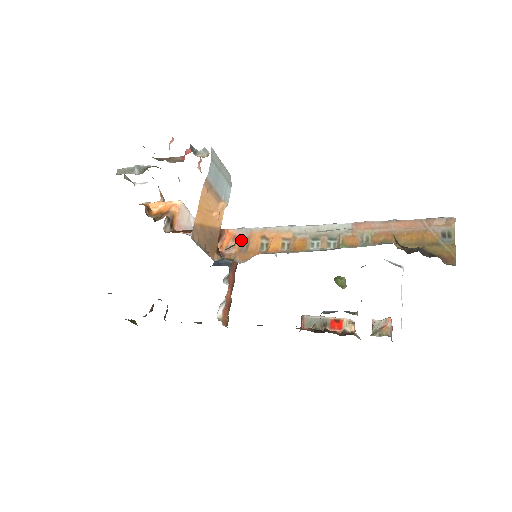
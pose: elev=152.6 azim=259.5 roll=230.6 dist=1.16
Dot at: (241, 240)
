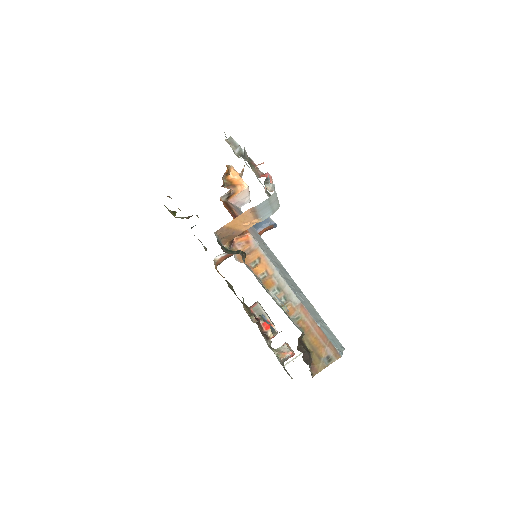
Dot at: (249, 247)
